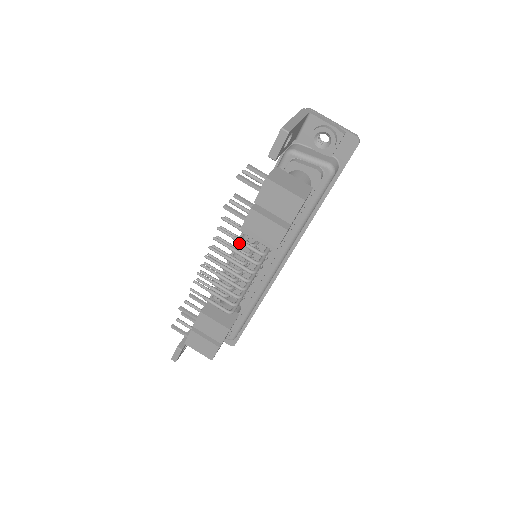
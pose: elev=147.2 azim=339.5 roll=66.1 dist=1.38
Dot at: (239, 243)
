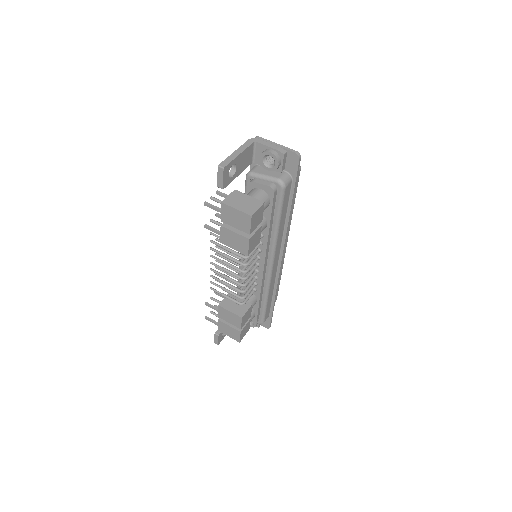
Dot at: occluded
